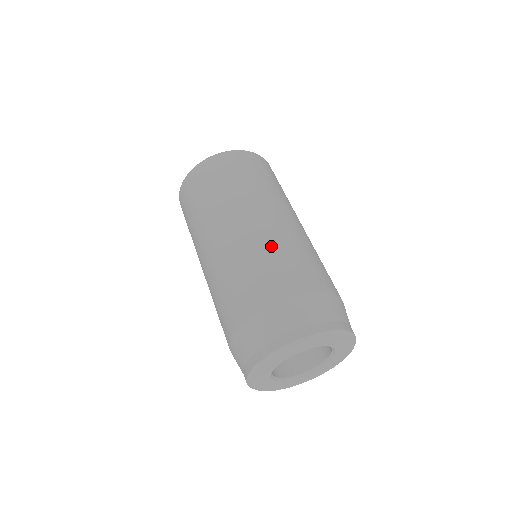
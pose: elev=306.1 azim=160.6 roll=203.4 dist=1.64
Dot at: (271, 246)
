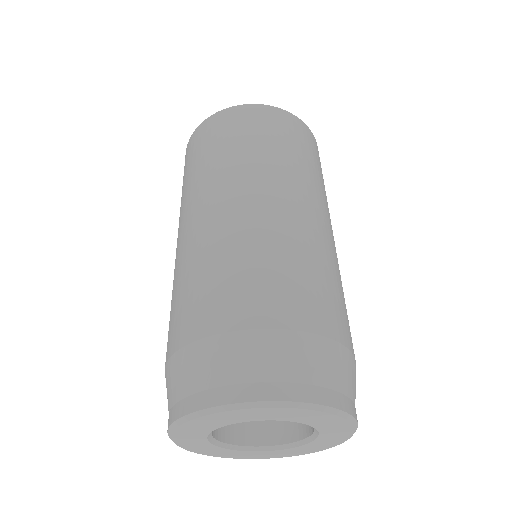
Dot at: (306, 249)
